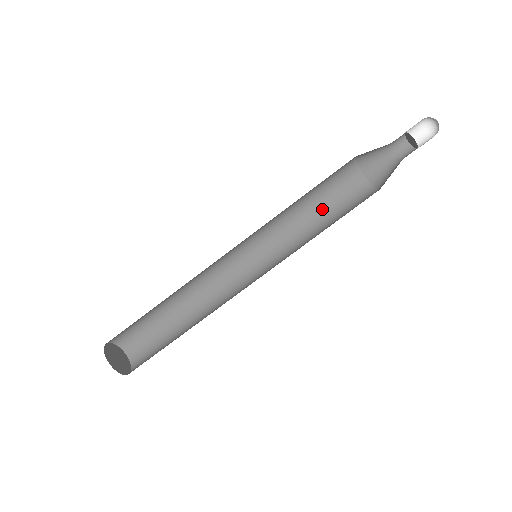
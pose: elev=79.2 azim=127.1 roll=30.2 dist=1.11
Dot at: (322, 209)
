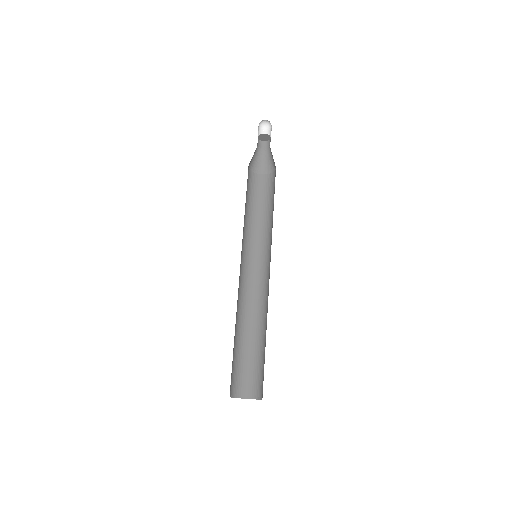
Dot at: (272, 205)
